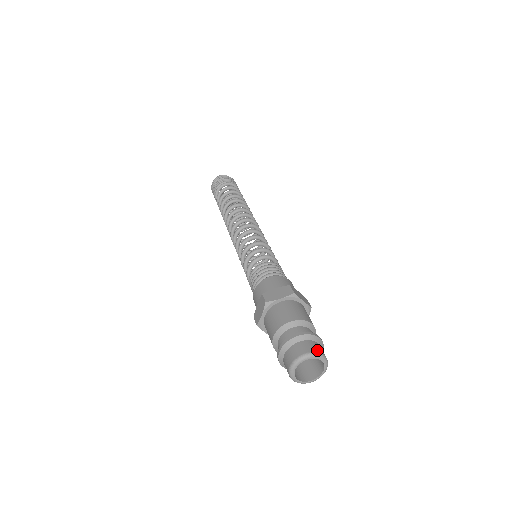
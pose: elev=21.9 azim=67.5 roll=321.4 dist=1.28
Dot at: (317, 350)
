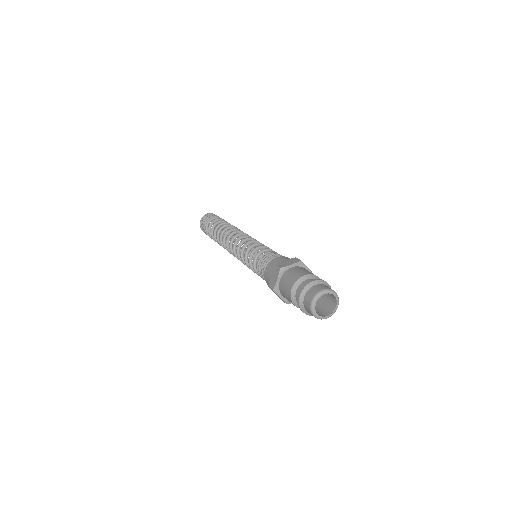
Dot at: (330, 288)
